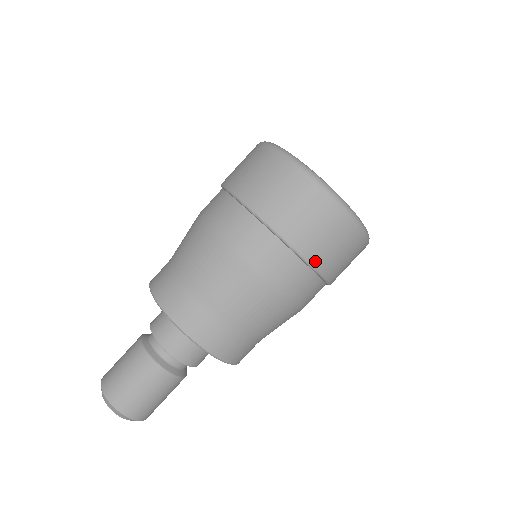
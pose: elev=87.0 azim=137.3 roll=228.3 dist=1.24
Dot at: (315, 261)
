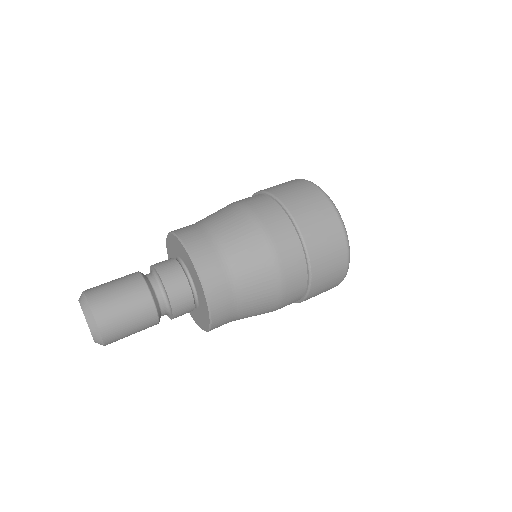
Dot at: (281, 197)
